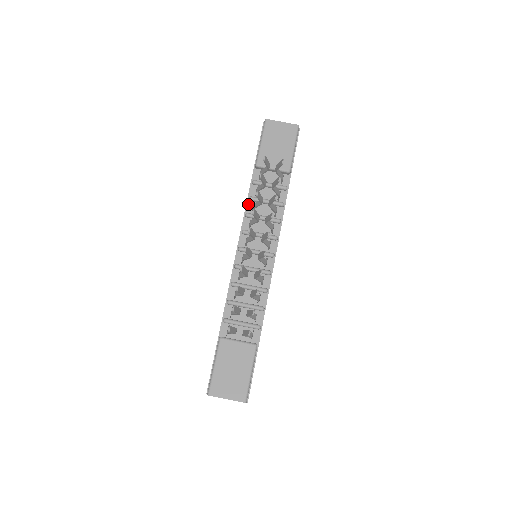
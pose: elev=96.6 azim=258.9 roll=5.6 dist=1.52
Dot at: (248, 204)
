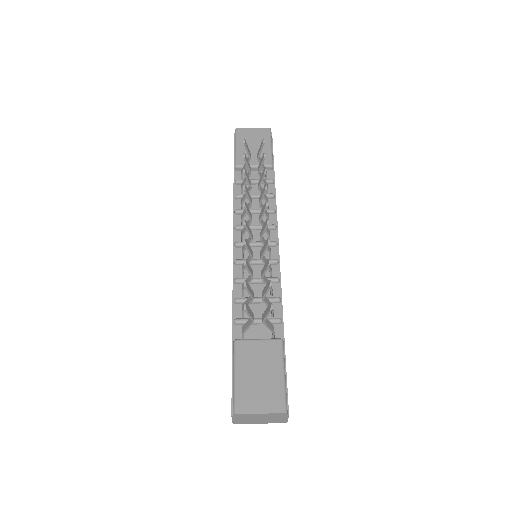
Dot at: (235, 202)
